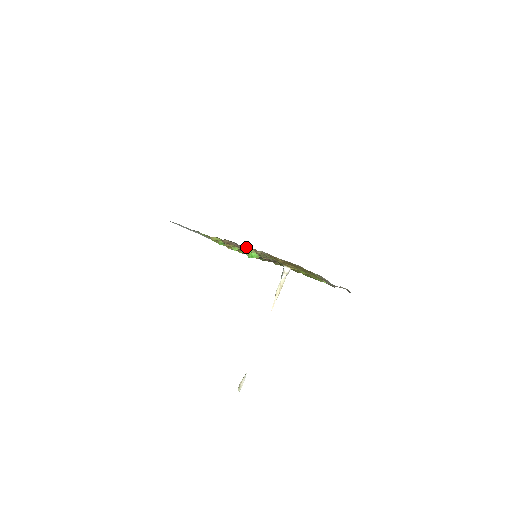
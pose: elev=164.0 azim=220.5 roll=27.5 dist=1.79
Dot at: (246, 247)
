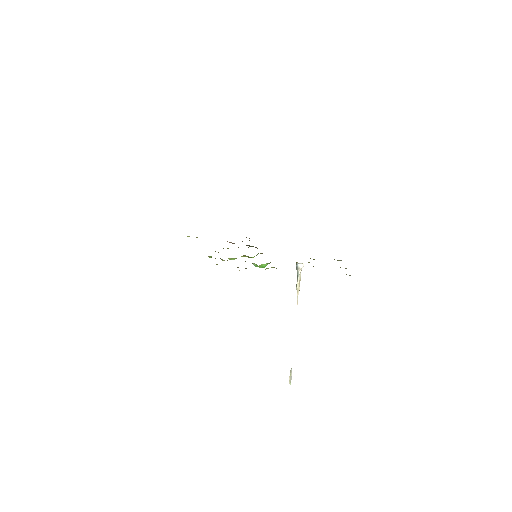
Dot at: occluded
